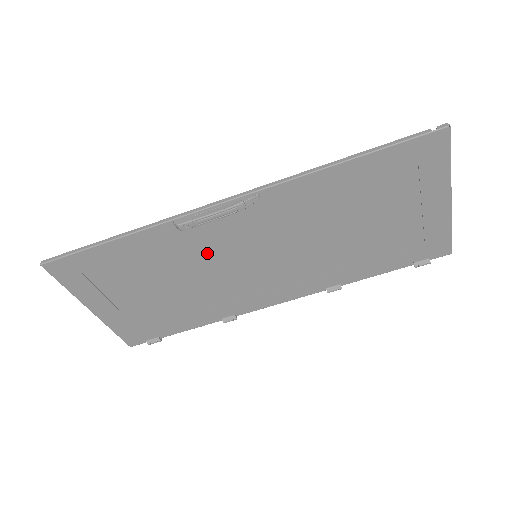
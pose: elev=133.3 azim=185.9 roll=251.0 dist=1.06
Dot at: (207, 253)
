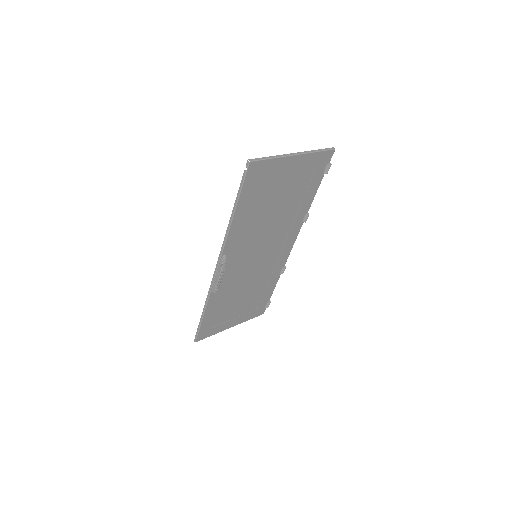
Dot at: (238, 278)
